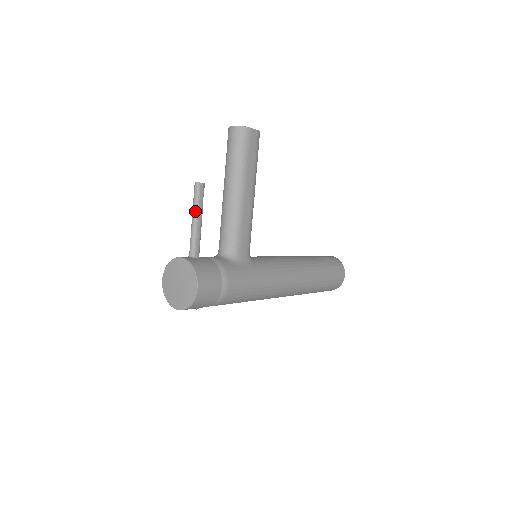
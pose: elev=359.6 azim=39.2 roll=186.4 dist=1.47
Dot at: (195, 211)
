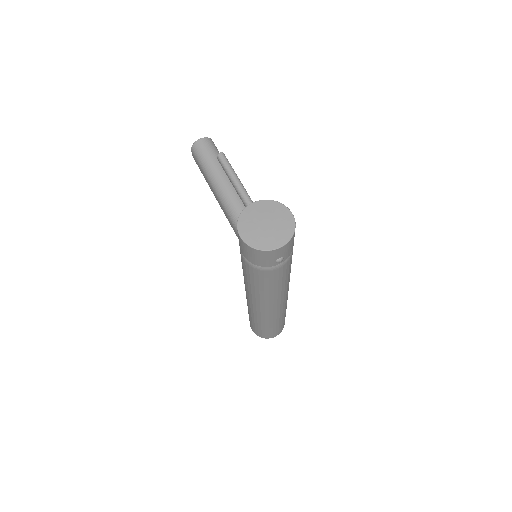
Dot at: (234, 173)
